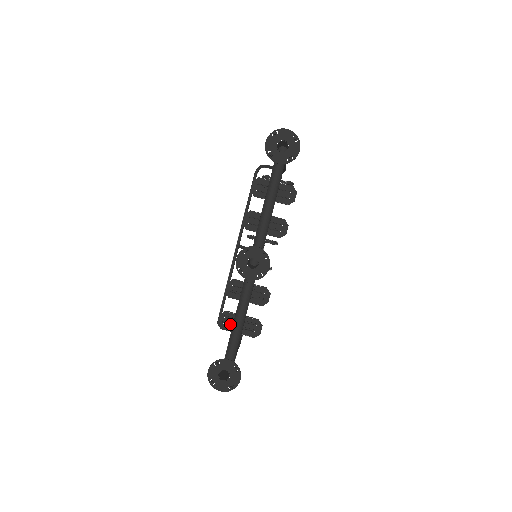
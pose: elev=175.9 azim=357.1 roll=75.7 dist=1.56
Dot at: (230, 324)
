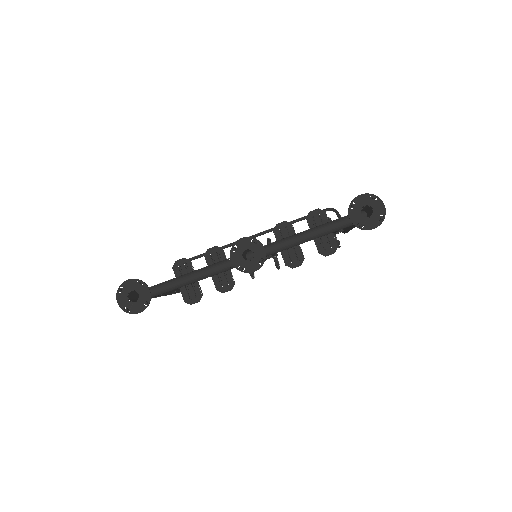
Dot at: (182, 273)
